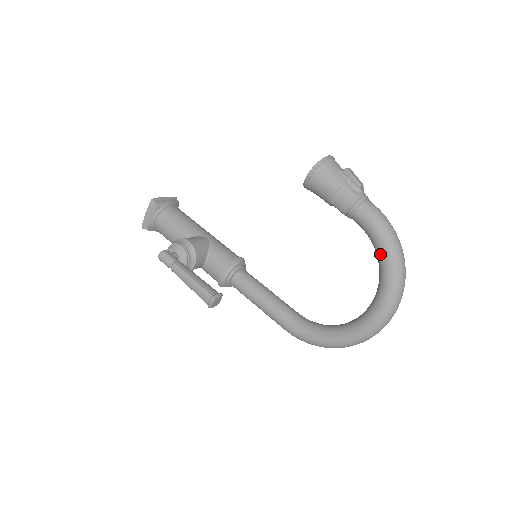
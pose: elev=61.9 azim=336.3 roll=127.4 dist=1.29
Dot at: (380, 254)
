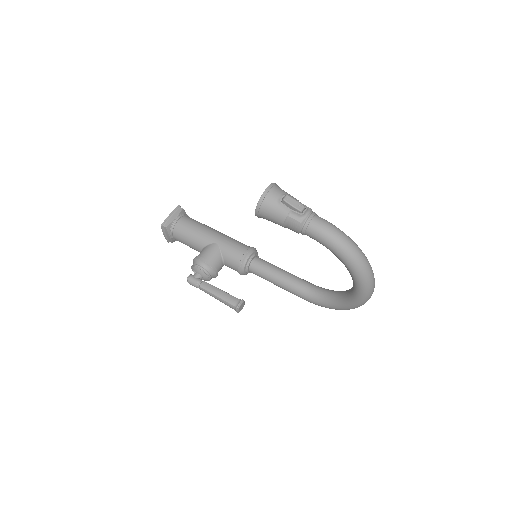
Dot at: (340, 260)
